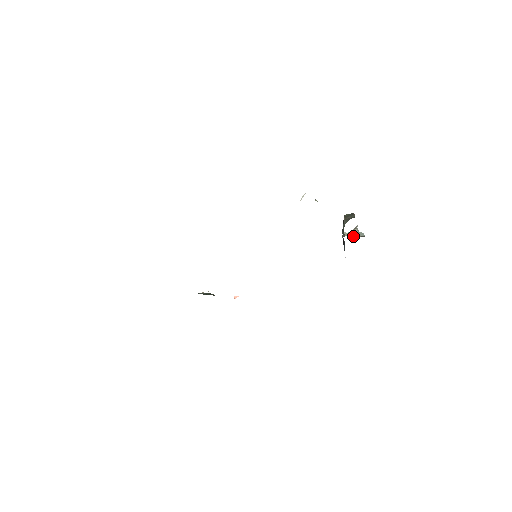
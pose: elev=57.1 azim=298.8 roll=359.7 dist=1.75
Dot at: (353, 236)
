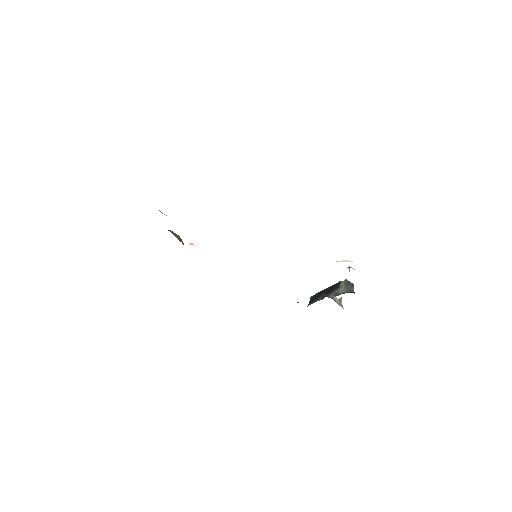
Dot at: (338, 304)
